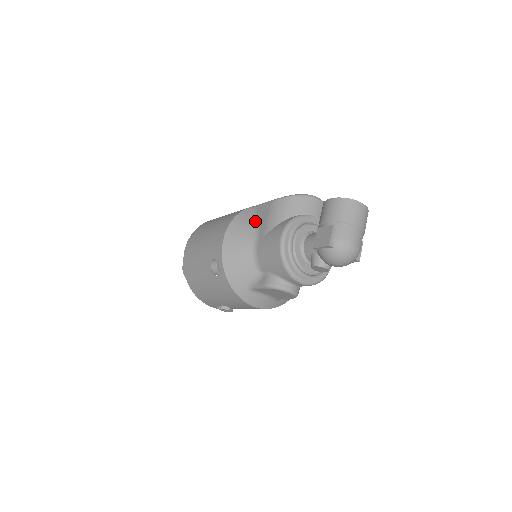
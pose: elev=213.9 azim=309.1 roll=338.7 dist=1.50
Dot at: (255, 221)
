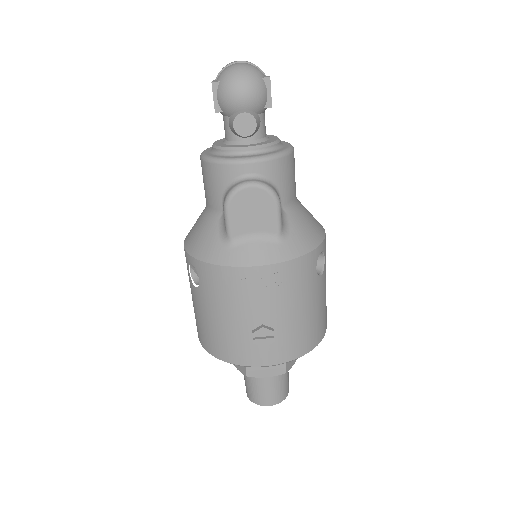
Dot at: occluded
